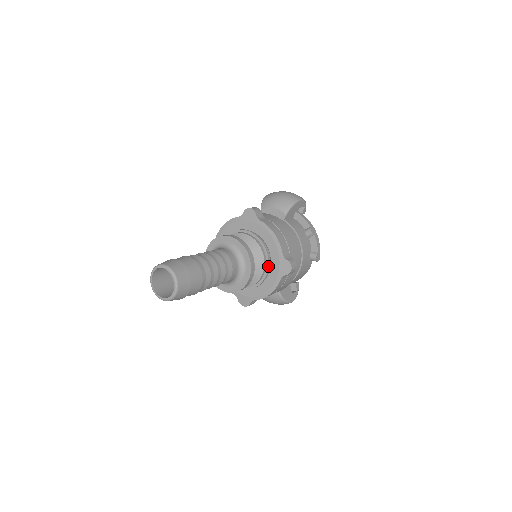
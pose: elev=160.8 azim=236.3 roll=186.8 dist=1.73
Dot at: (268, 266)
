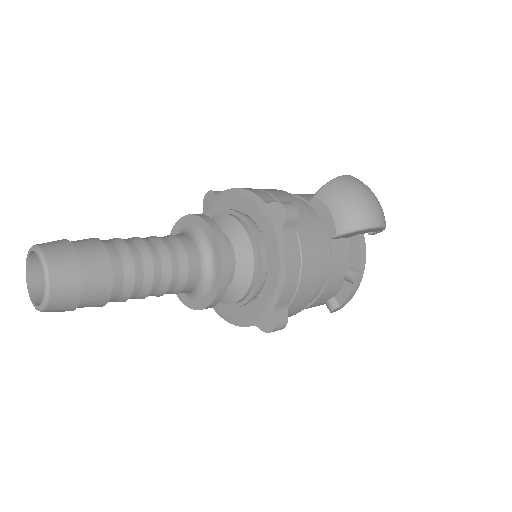
Dot at: (247, 301)
